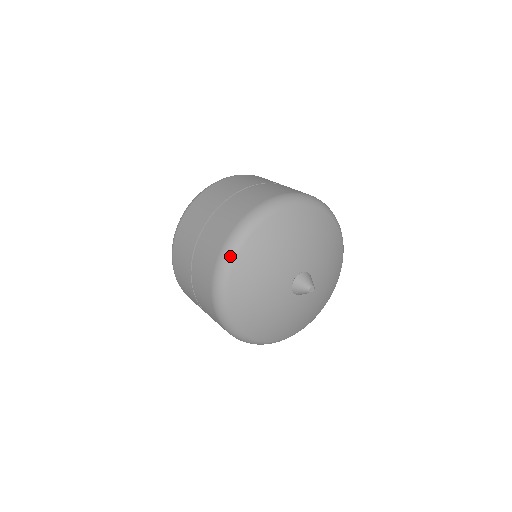
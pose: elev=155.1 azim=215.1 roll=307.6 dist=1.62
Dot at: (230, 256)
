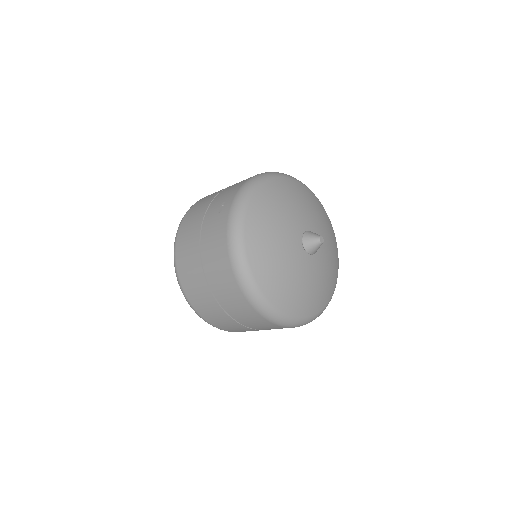
Dot at: (240, 213)
